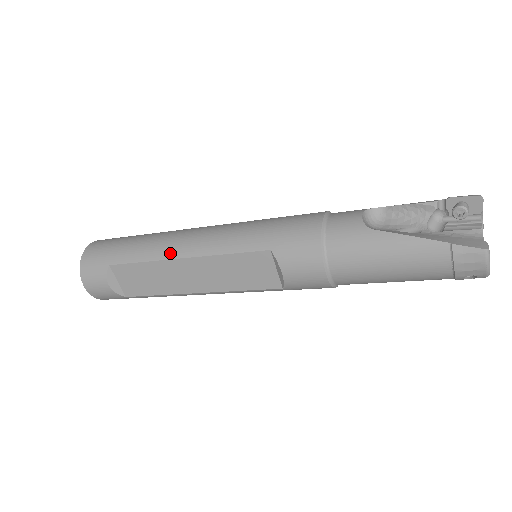
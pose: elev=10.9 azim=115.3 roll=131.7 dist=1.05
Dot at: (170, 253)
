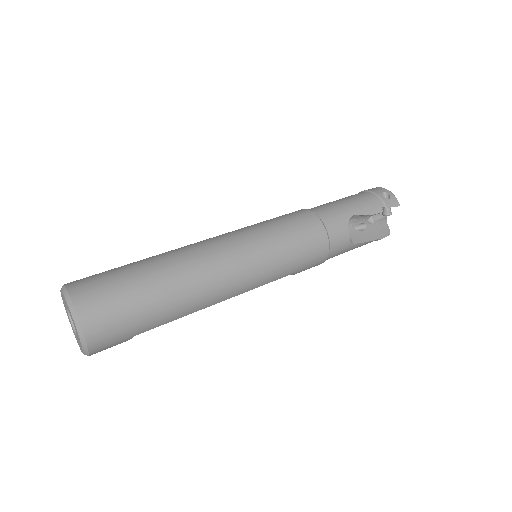
Dot at: (210, 304)
